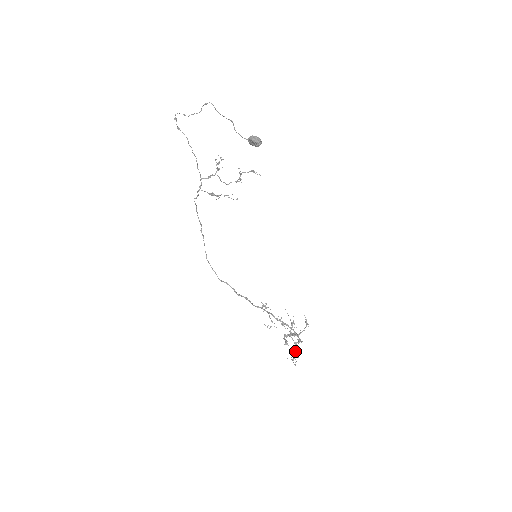
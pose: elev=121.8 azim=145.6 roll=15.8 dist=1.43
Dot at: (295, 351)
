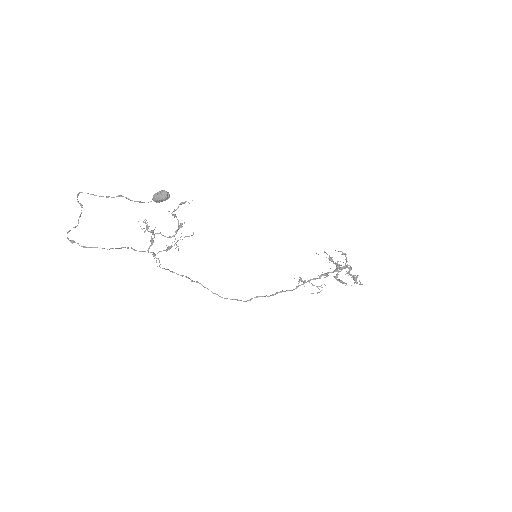
Dot at: occluded
